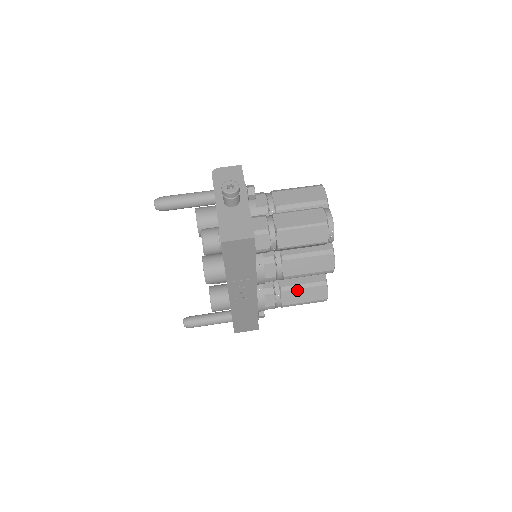
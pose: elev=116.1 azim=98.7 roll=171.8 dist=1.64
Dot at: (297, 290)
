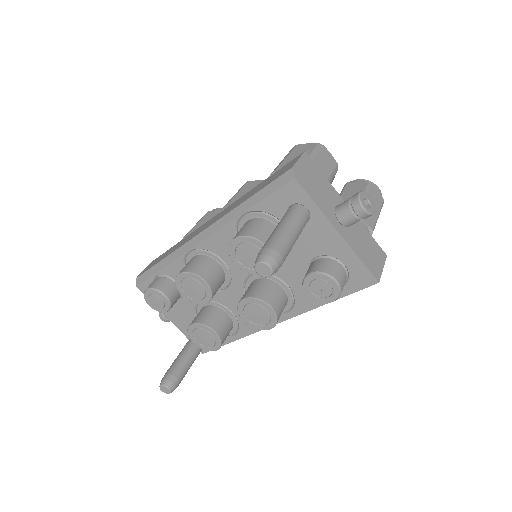
Dot at: occluded
